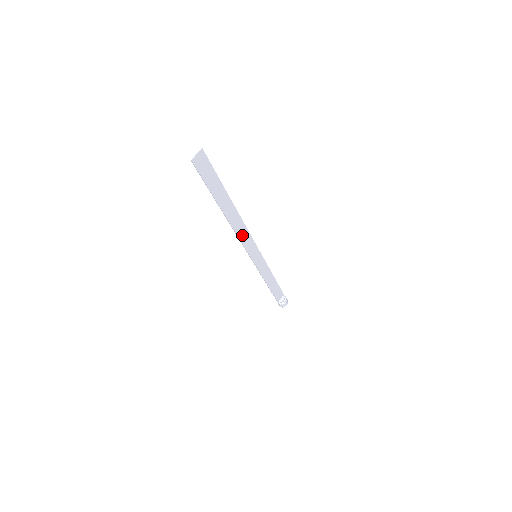
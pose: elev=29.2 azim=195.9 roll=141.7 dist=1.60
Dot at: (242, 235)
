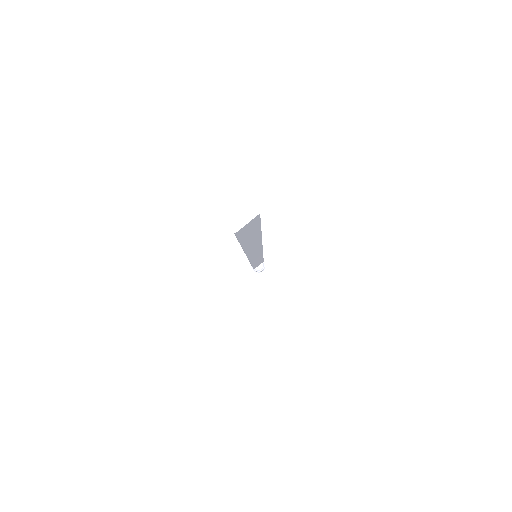
Dot at: (253, 252)
